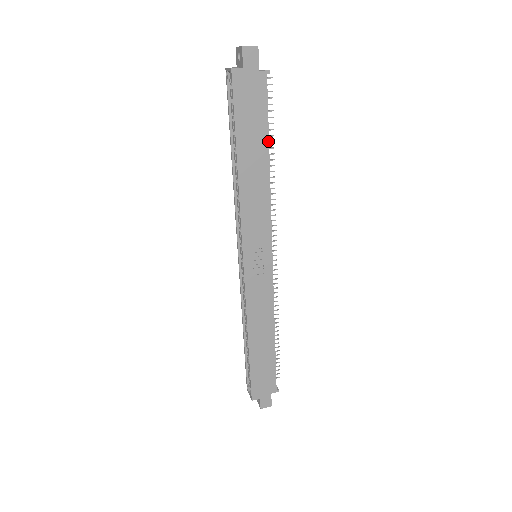
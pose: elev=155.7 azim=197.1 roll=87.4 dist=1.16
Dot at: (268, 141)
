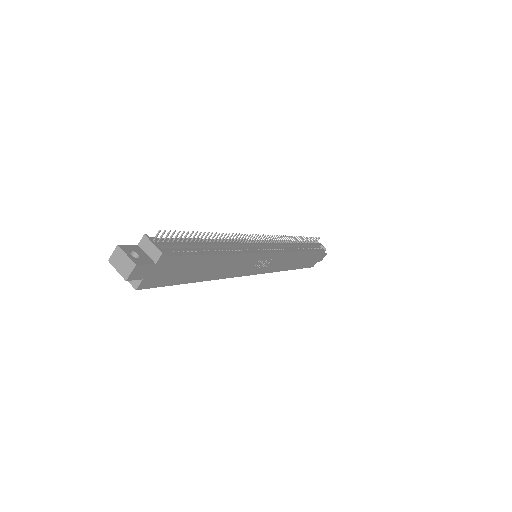
Dot at: (208, 255)
